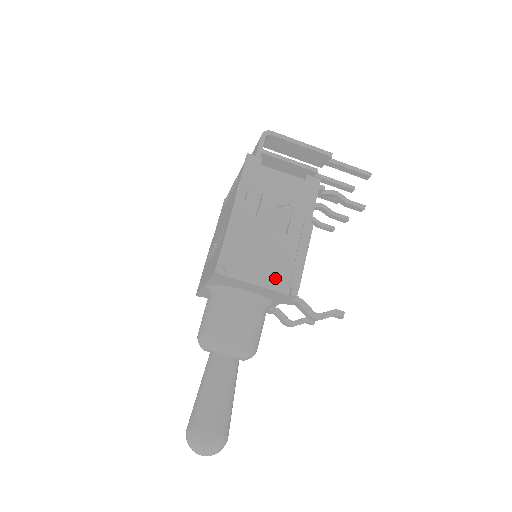
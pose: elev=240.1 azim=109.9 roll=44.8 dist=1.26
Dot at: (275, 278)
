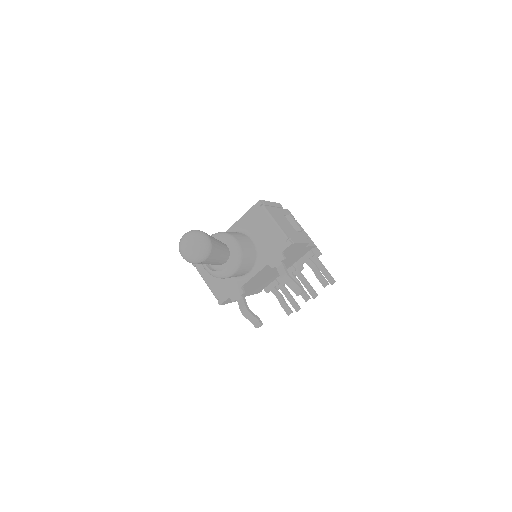
Dot at: (285, 230)
